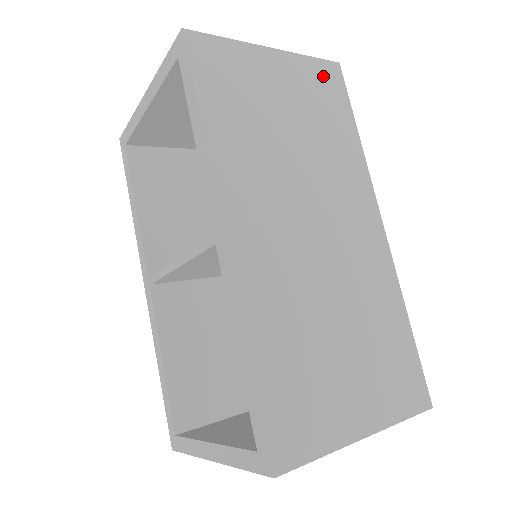
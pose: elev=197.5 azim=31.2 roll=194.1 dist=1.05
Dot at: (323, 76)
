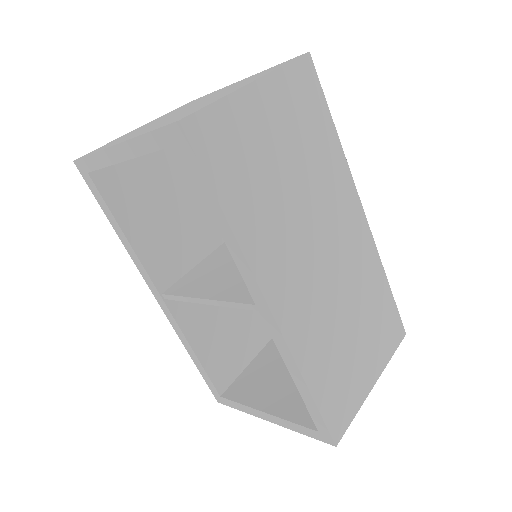
Dot at: (300, 82)
